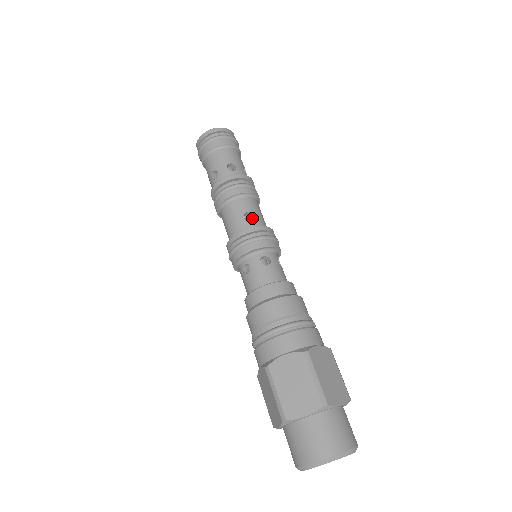
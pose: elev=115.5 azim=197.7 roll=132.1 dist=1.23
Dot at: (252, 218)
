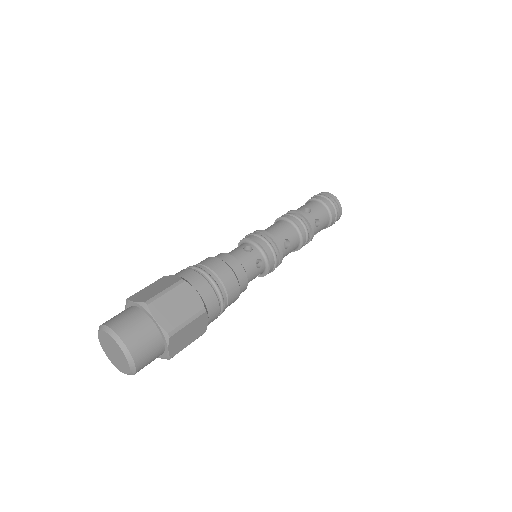
Dot at: (284, 247)
